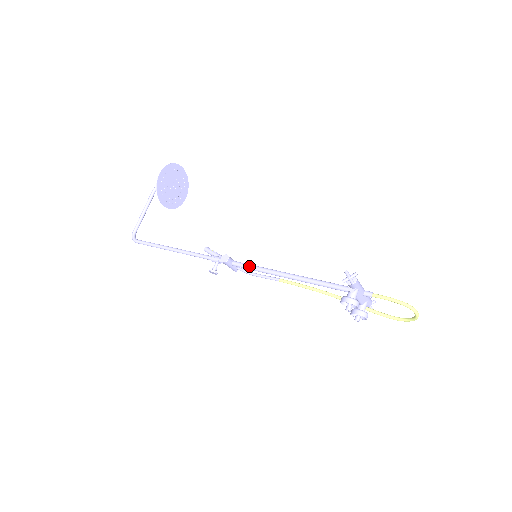
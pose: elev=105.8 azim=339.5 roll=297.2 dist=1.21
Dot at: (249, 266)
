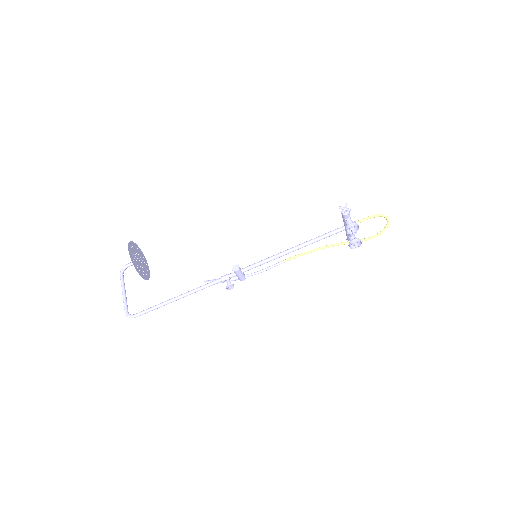
Dot at: (258, 263)
